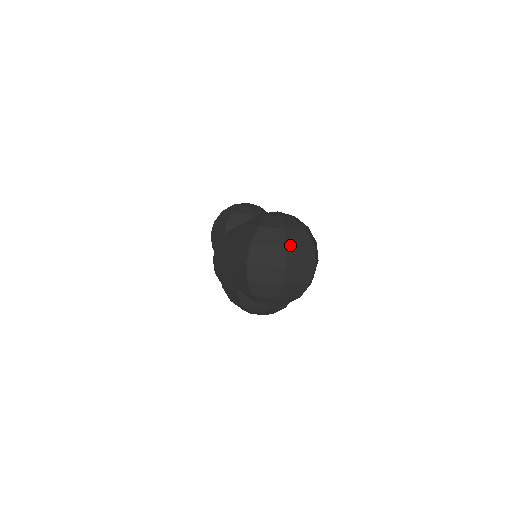
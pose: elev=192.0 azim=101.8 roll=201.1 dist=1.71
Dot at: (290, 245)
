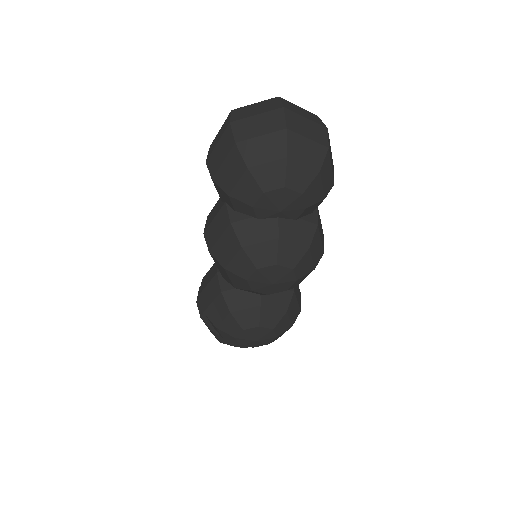
Dot at: (283, 99)
